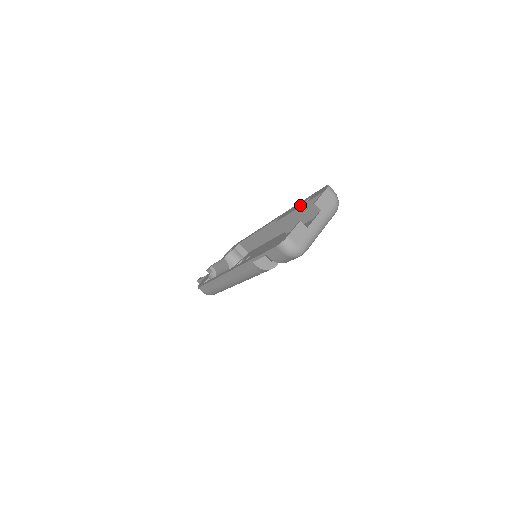
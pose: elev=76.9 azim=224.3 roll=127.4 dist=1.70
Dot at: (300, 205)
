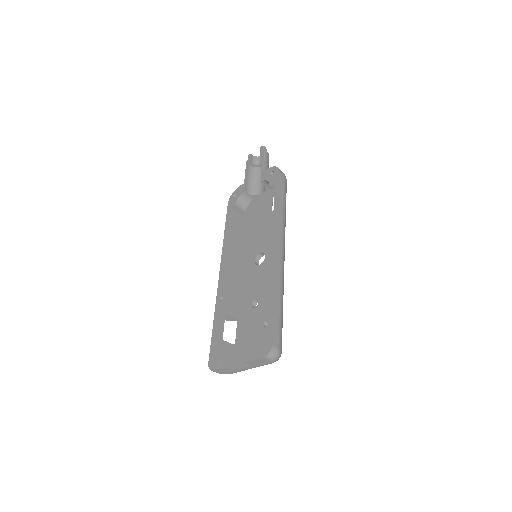
Dot at: (264, 313)
